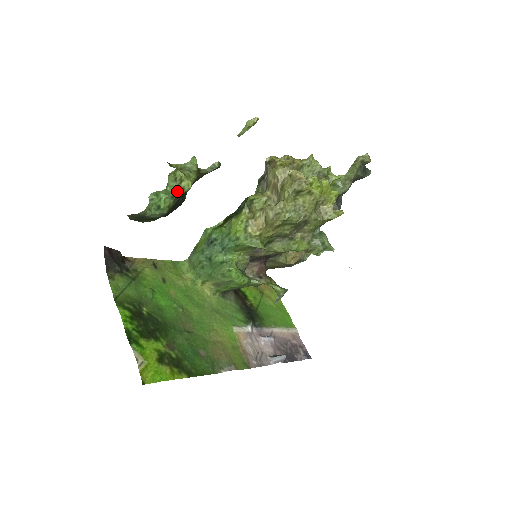
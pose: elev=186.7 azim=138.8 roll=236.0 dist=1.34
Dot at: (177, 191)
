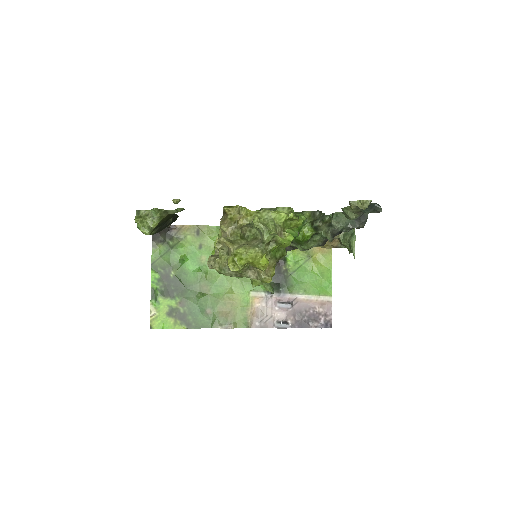
Dot at: (143, 233)
